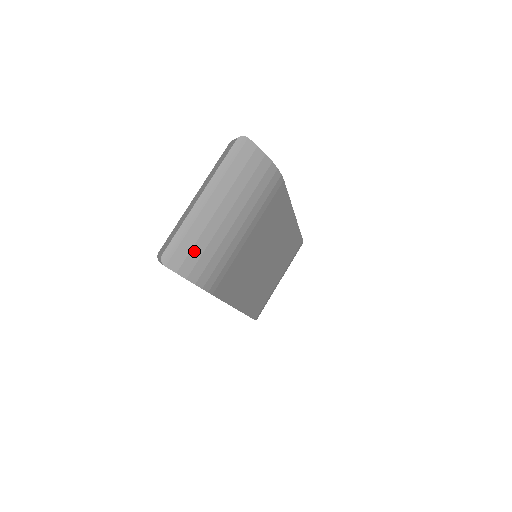
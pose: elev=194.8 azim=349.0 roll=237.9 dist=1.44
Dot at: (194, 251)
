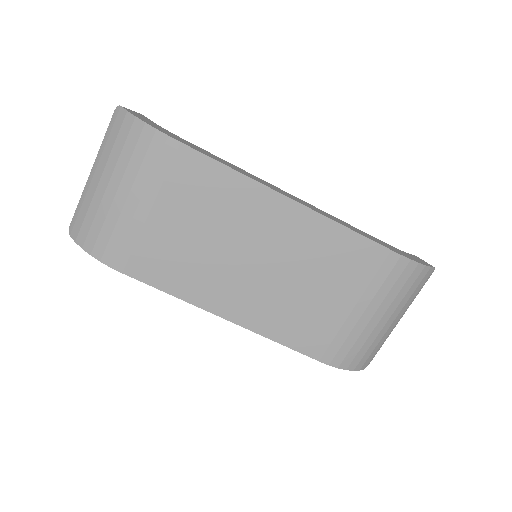
Dot at: (86, 222)
